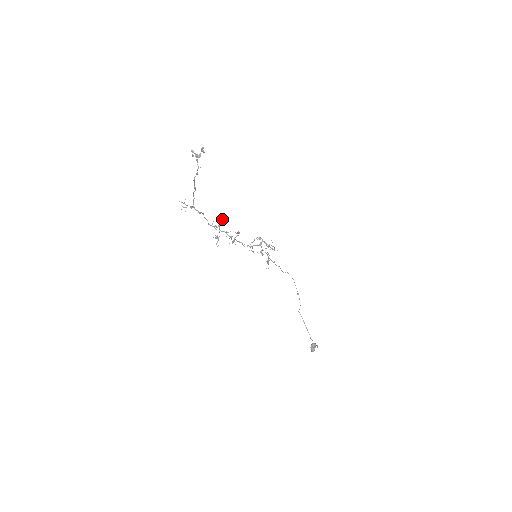
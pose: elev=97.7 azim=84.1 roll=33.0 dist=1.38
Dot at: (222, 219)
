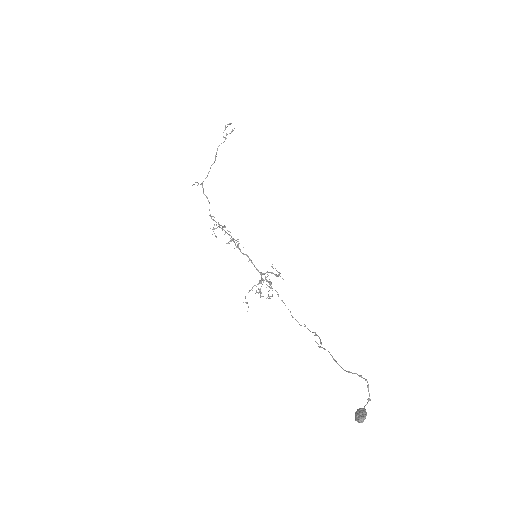
Dot at: (224, 227)
